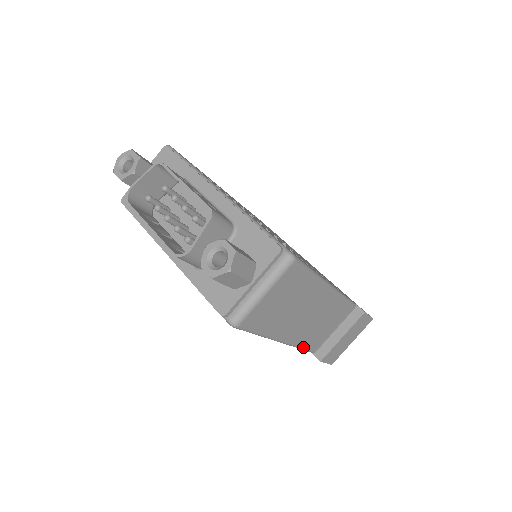
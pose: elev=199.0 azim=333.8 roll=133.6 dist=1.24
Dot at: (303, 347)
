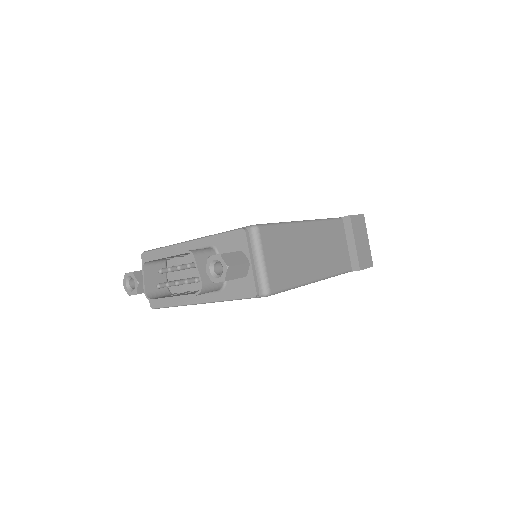
Dot at: (337, 273)
